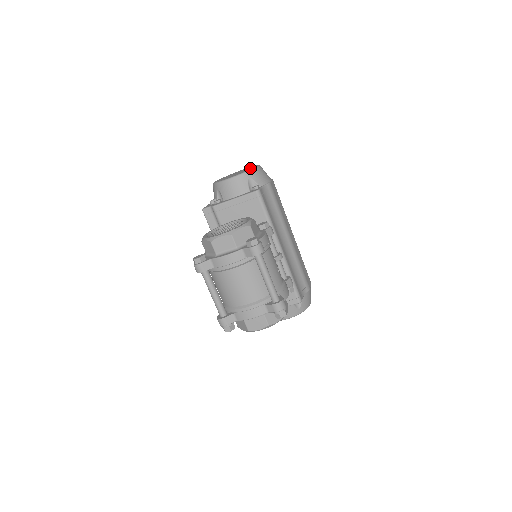
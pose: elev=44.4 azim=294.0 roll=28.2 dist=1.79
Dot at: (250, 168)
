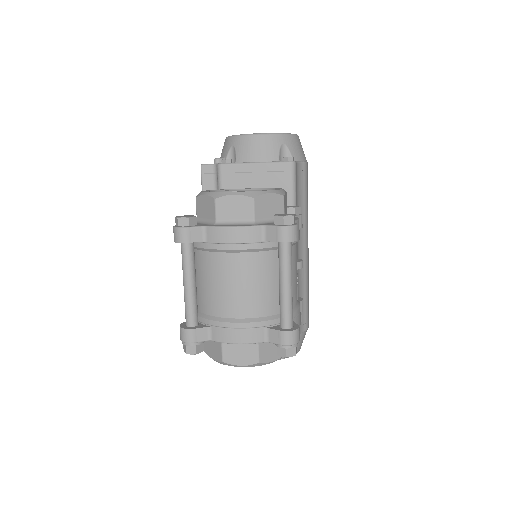
Dot at: occluded
